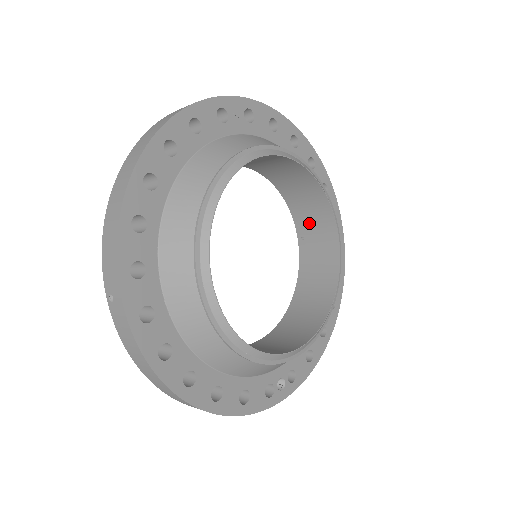
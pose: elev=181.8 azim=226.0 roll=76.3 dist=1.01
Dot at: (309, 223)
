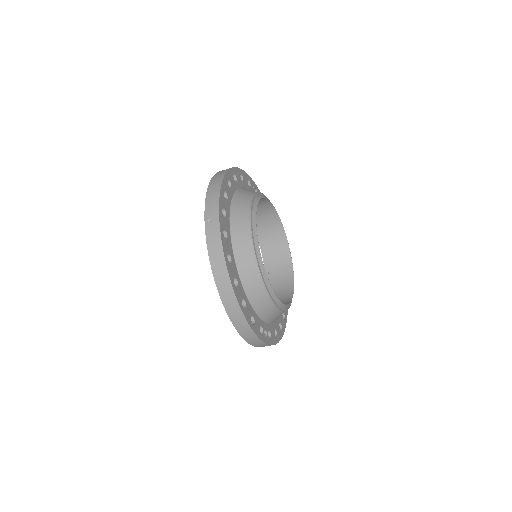
Dot at: (274, 263)
